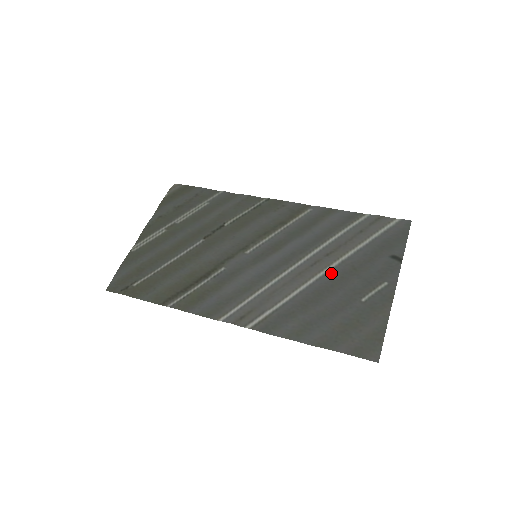
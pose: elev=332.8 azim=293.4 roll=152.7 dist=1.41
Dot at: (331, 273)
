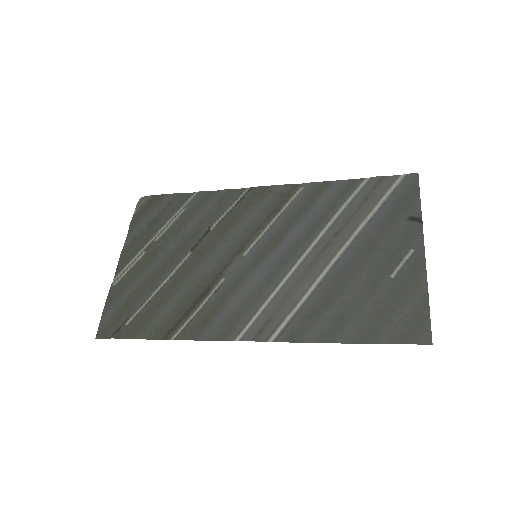
Dot at: (347, 254)
